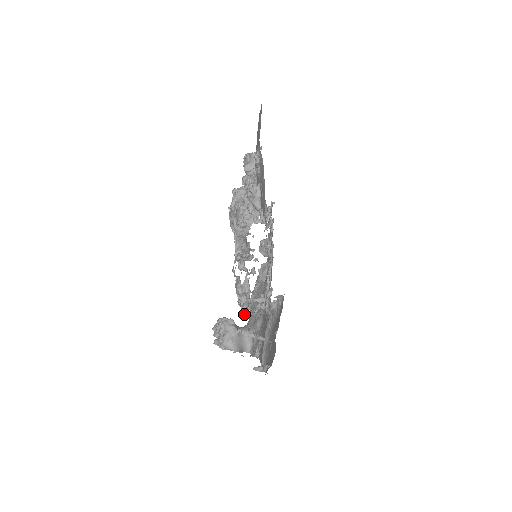
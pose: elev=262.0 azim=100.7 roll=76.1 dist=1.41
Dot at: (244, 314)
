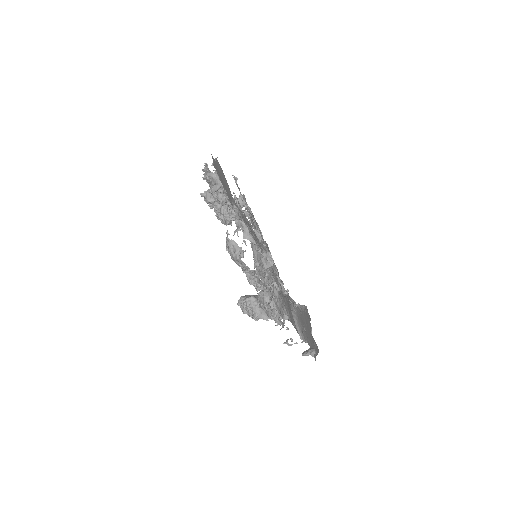
Dot at: occluded
